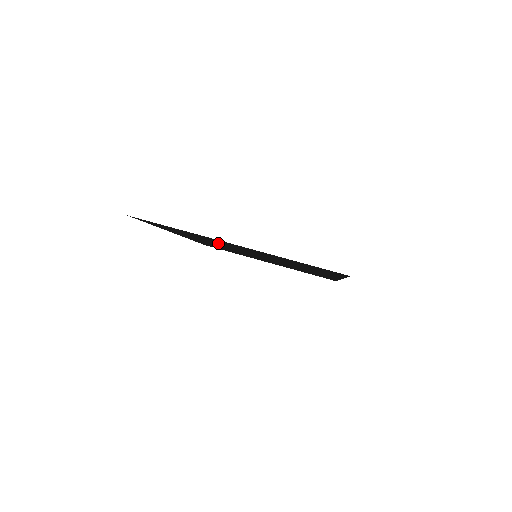
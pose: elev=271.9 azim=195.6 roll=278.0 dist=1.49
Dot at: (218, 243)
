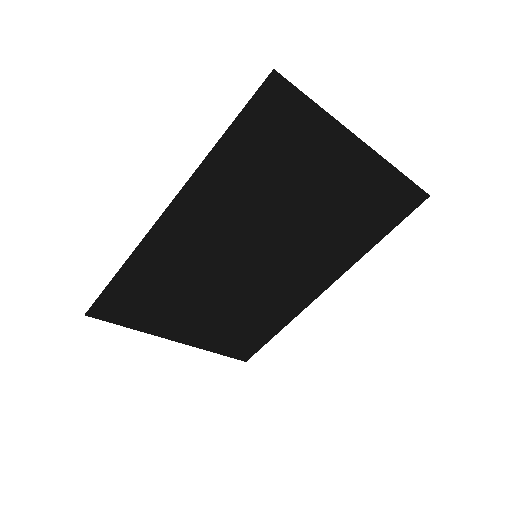
Dot at: (278, 190)
